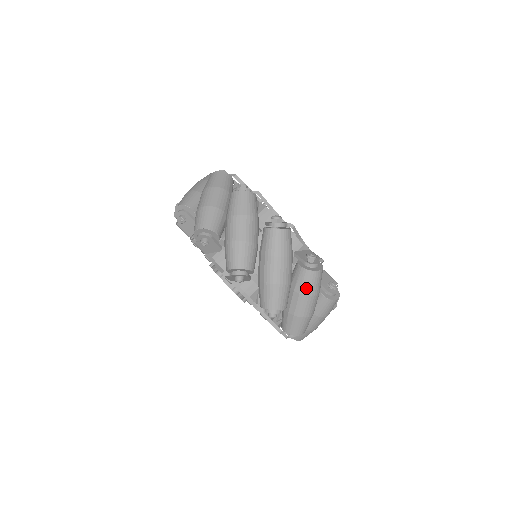
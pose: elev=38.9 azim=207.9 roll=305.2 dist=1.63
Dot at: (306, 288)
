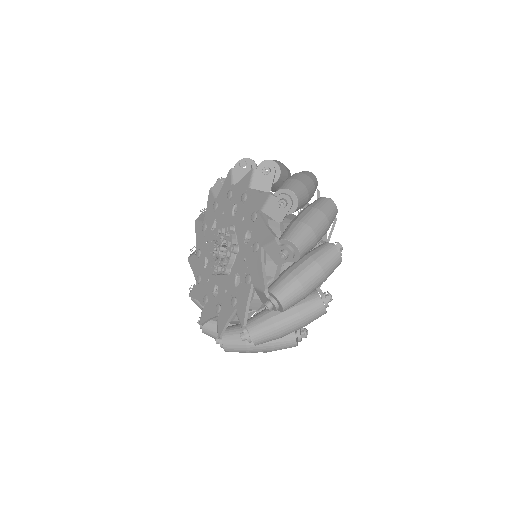
Dot at: (324, 260)
